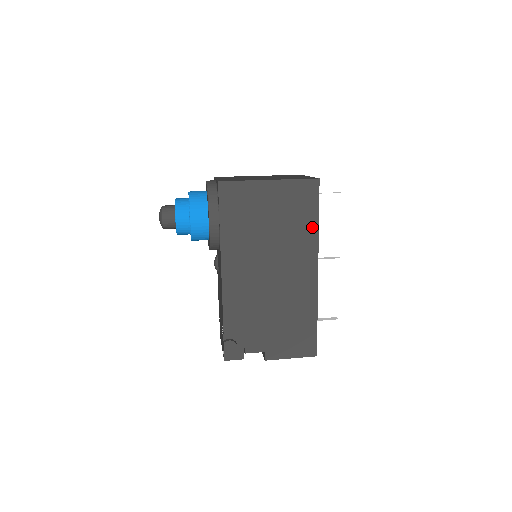
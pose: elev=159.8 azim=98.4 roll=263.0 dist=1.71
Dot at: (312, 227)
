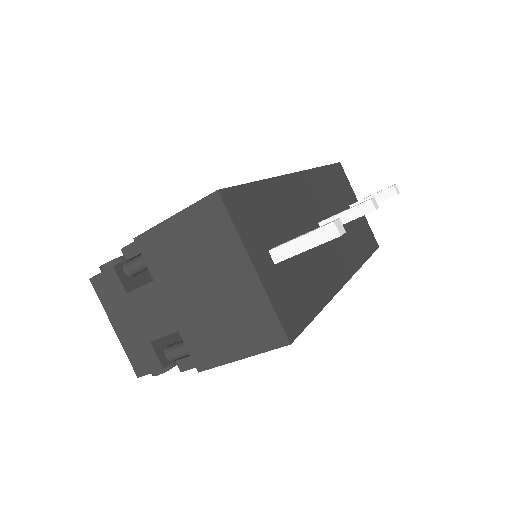
Dot at: occluded
